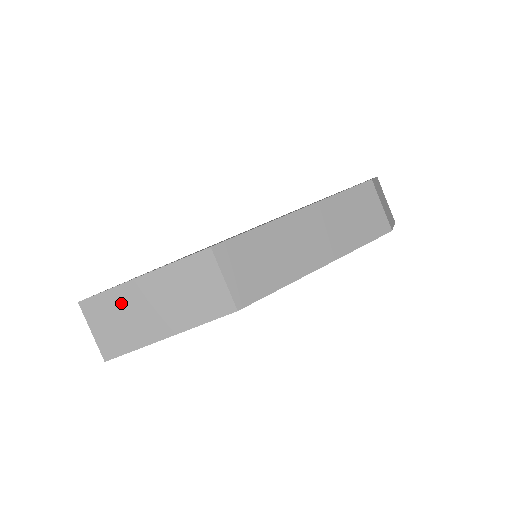
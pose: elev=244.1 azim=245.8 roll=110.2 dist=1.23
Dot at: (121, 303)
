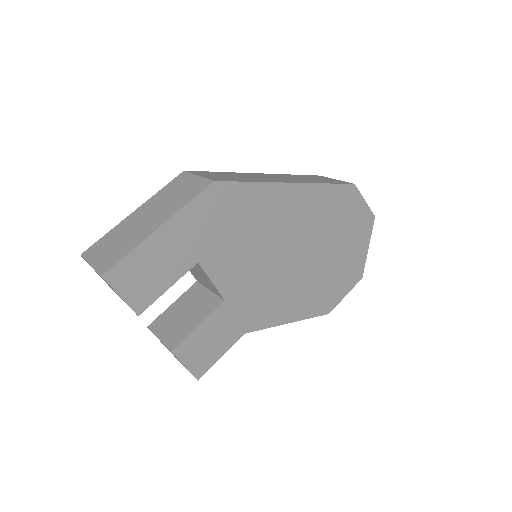
Dot at: (117, 234)
